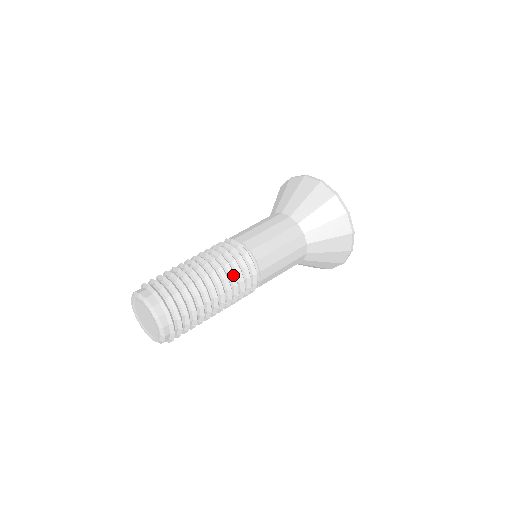
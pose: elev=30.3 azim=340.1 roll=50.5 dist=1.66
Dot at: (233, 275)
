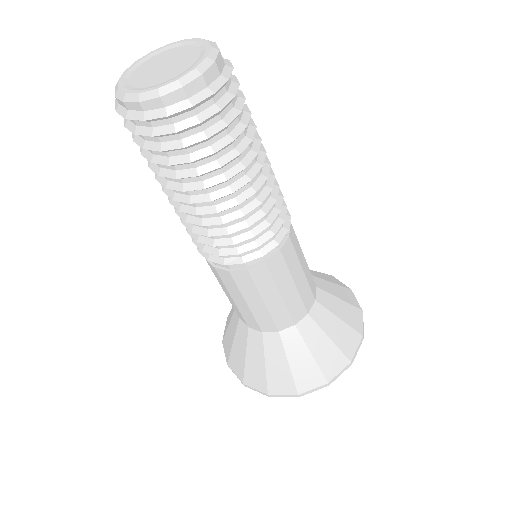
Dot at: (274, 199)
